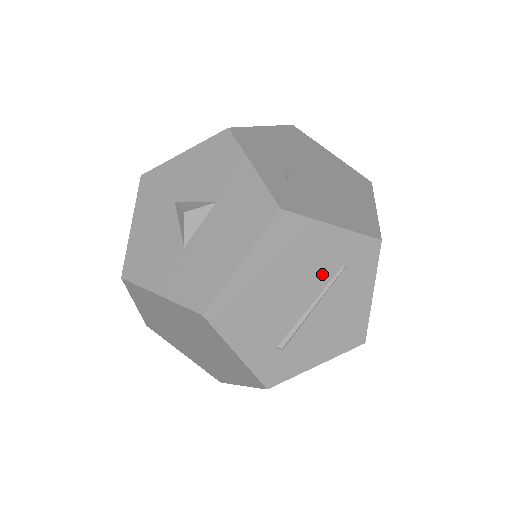
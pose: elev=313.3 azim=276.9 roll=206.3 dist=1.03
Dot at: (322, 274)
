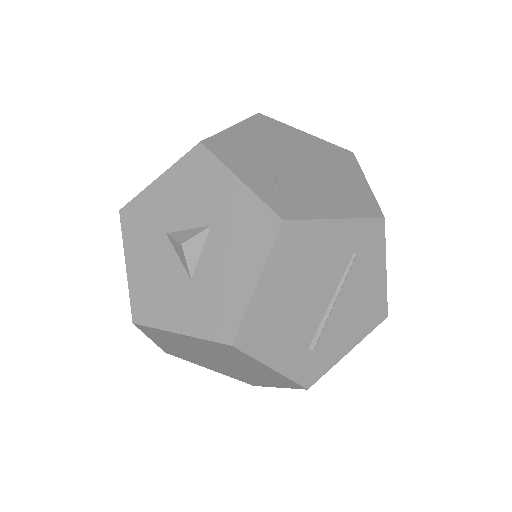
Dot at: (336, 268)
